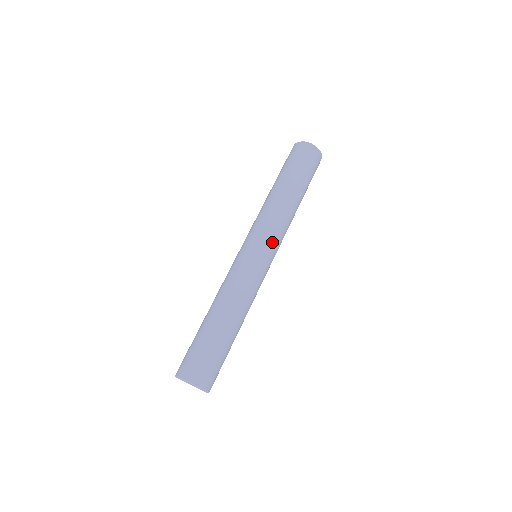
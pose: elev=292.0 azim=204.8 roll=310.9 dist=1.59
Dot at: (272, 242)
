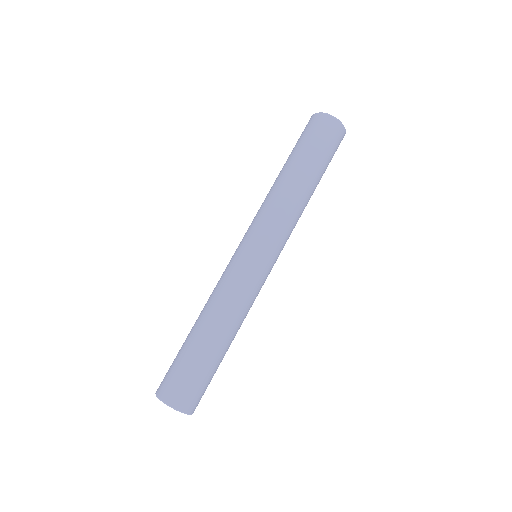
Dot at: (269, 239)
